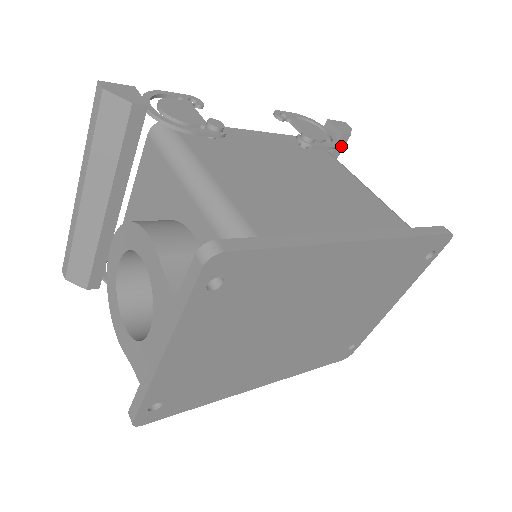
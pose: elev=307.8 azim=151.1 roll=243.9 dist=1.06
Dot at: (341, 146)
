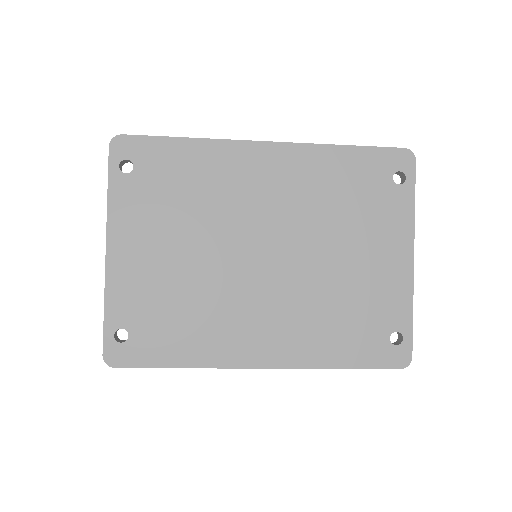
Dot at: occluded
